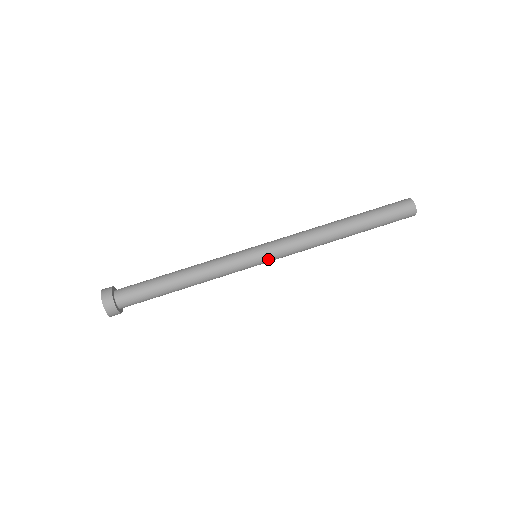
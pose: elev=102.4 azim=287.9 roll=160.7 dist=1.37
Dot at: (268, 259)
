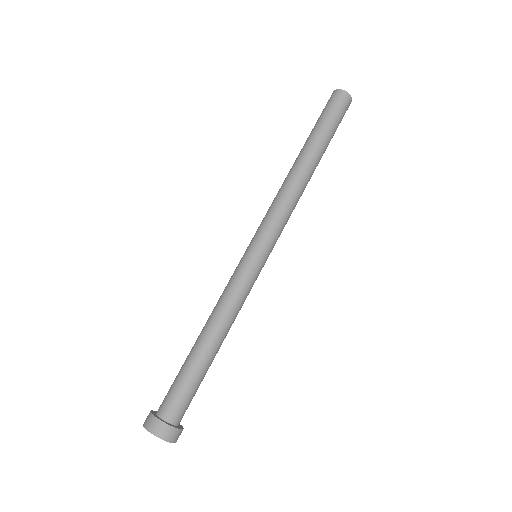
Dot at: (265, 244)
